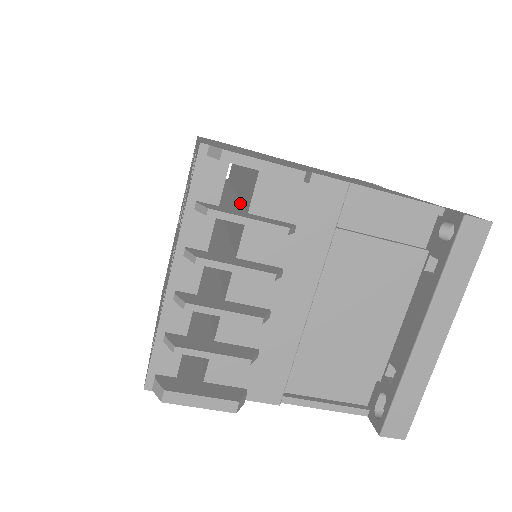
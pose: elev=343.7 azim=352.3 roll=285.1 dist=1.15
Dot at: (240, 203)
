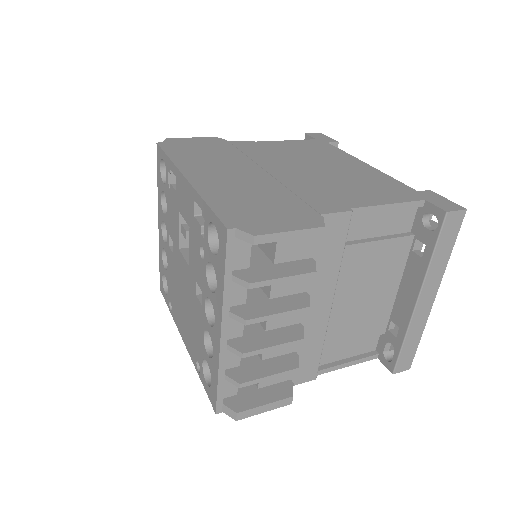
Dot at: occluded
